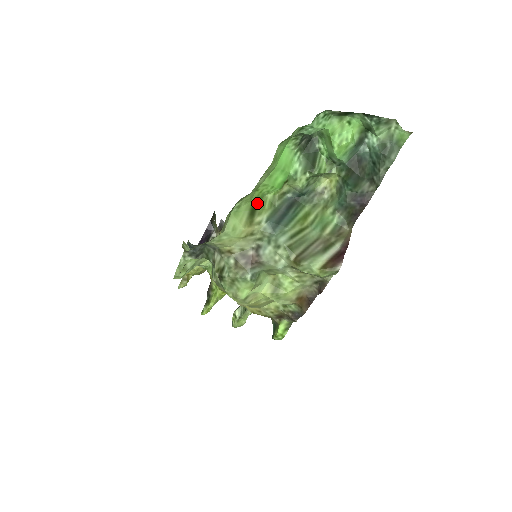
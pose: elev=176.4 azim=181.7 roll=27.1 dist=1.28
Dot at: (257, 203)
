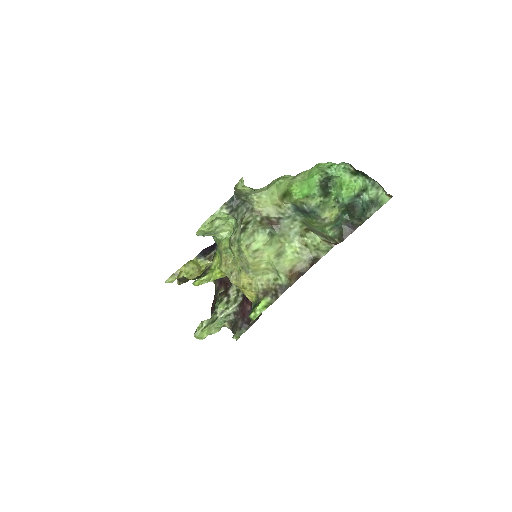
Dot at: (288, 193)
